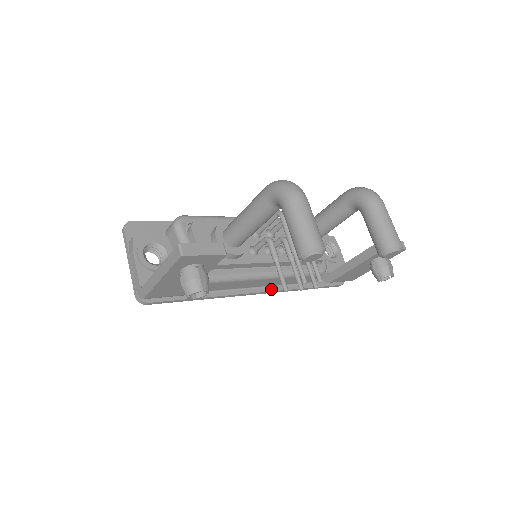
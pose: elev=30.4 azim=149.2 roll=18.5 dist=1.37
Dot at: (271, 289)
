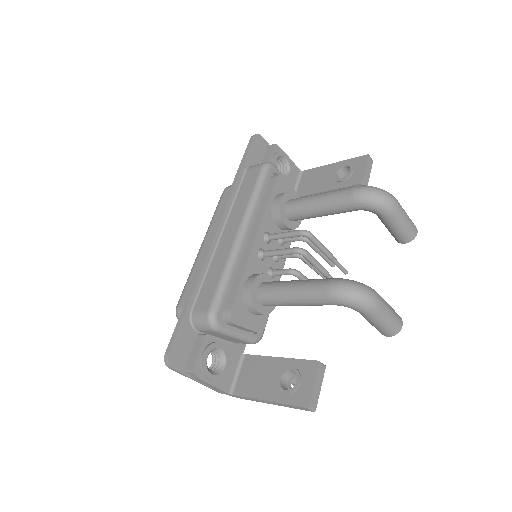
Dot at: occluded
